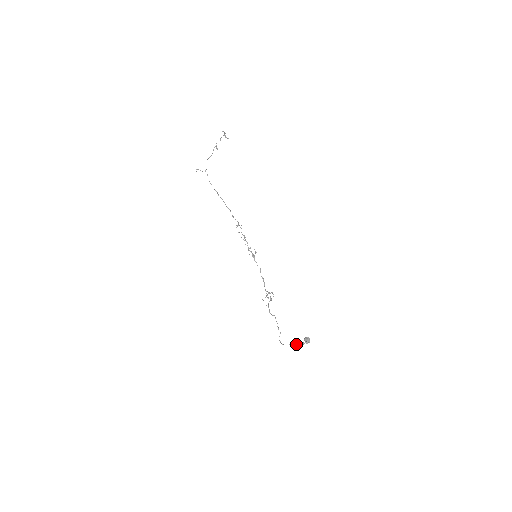
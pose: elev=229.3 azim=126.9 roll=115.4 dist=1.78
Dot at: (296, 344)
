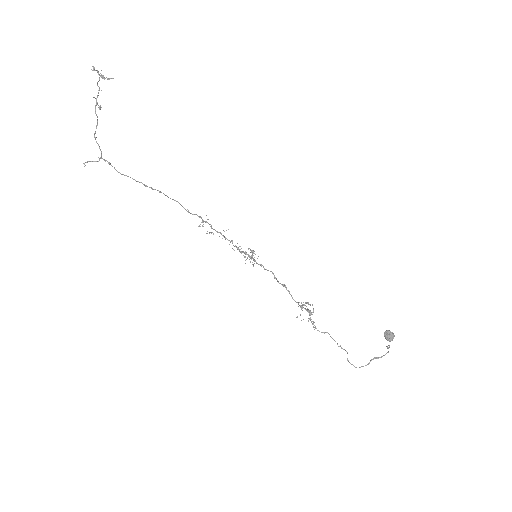
Dot at: (378, 357)
